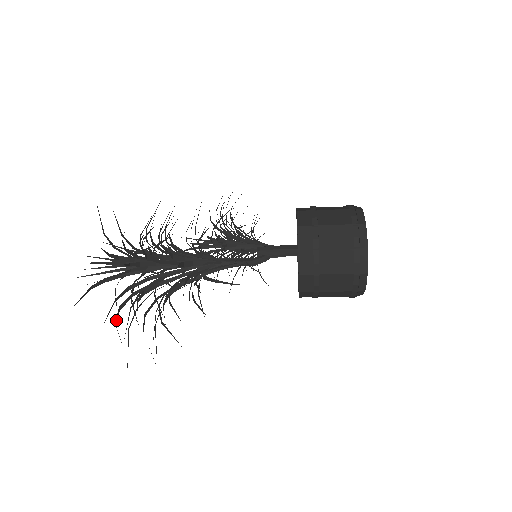
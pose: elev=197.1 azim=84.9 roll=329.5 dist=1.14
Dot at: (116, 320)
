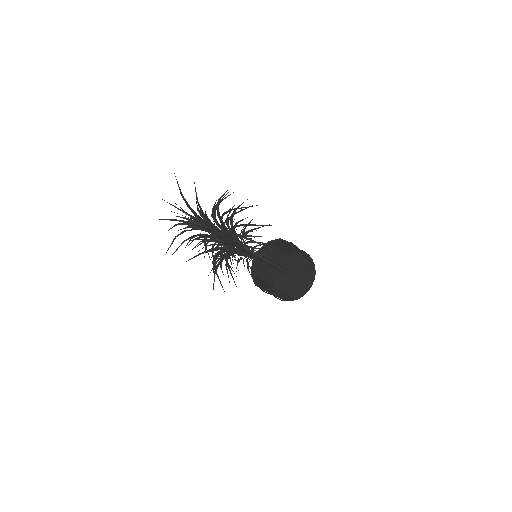
Dot at: (244, 237)
